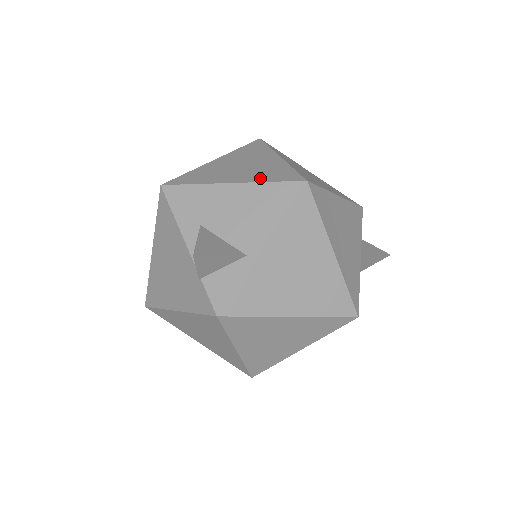
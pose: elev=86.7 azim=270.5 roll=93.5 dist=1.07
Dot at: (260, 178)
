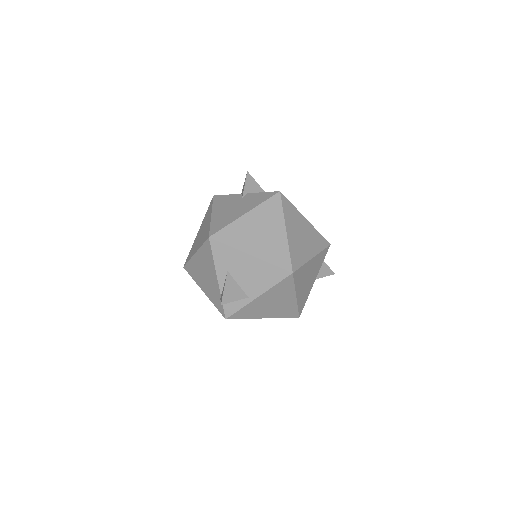
Dot at: (268, 257)
